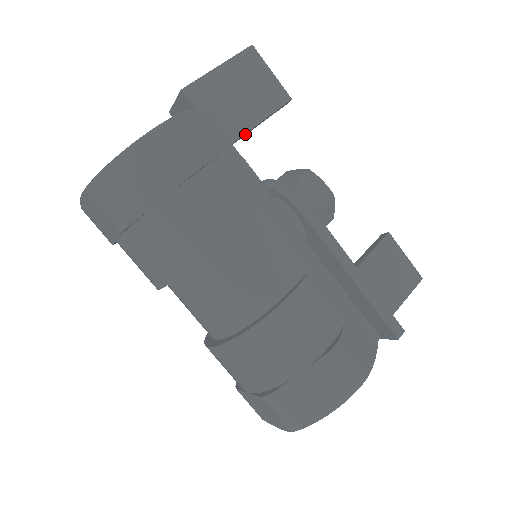
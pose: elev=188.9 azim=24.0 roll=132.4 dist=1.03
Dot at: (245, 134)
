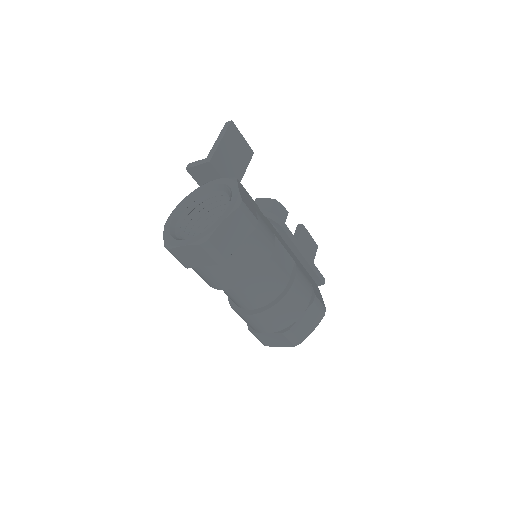
Dot at: occluded
